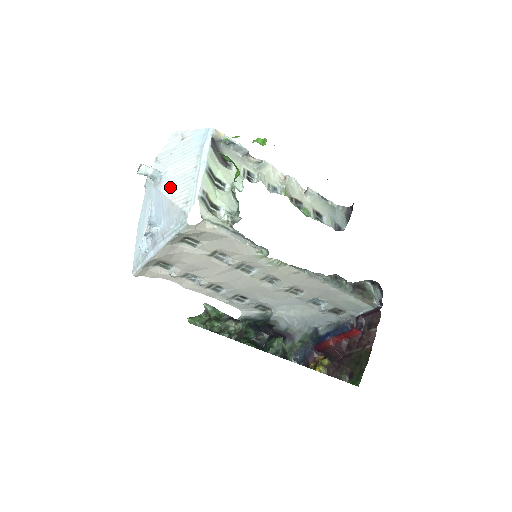
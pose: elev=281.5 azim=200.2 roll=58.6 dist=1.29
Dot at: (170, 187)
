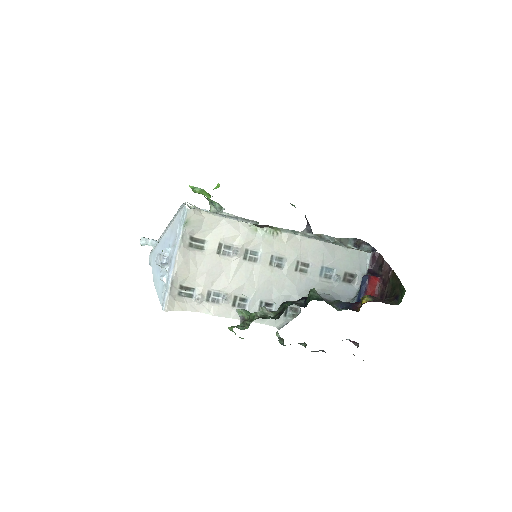
Dot at: (167, 229)
